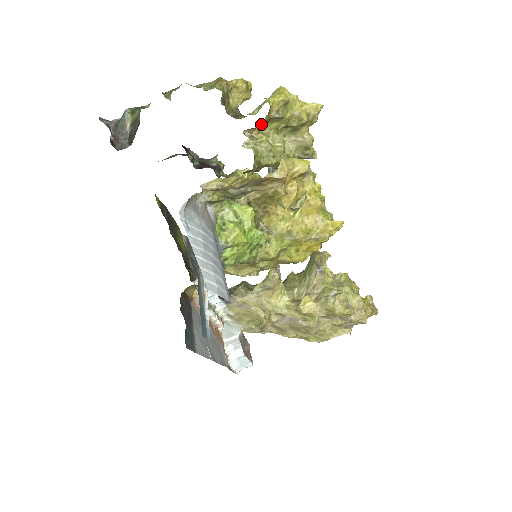
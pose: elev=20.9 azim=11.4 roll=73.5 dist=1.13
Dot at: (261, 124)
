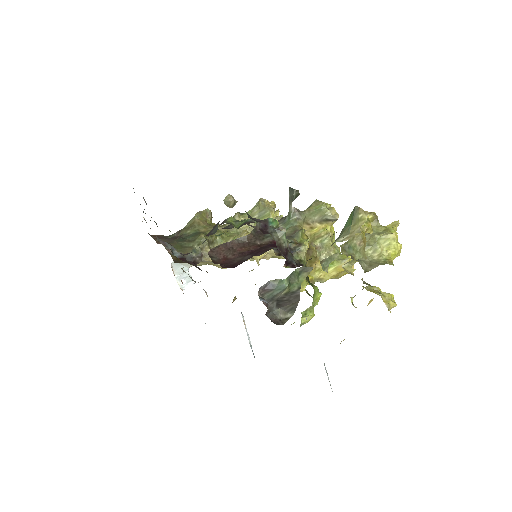
Dot at: occluded
